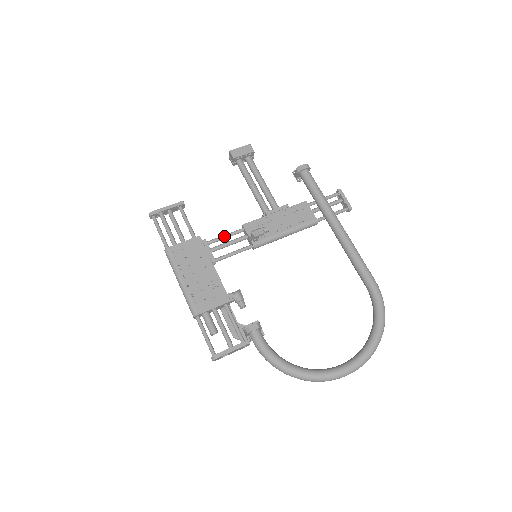
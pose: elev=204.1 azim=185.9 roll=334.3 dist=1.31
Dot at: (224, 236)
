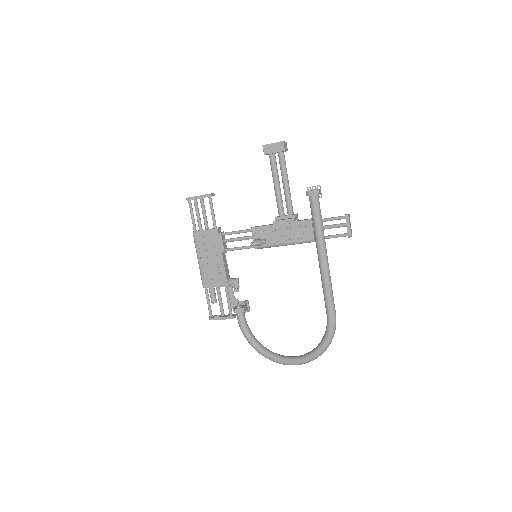
Dot at: (236, 232)
